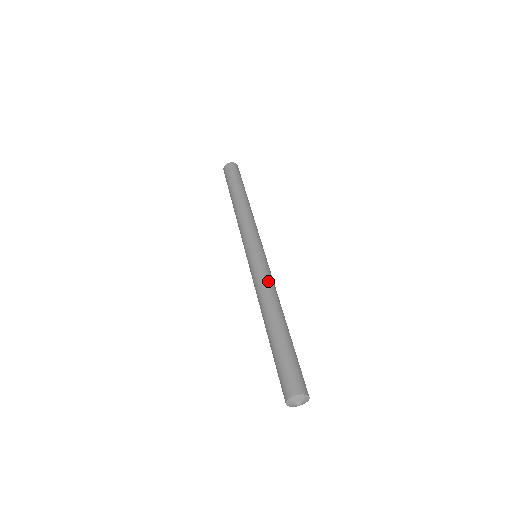
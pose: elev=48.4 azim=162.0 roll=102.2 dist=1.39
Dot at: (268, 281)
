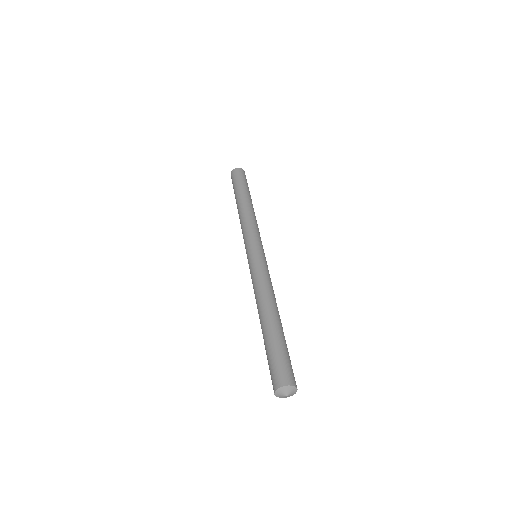
Dot at: occluded
